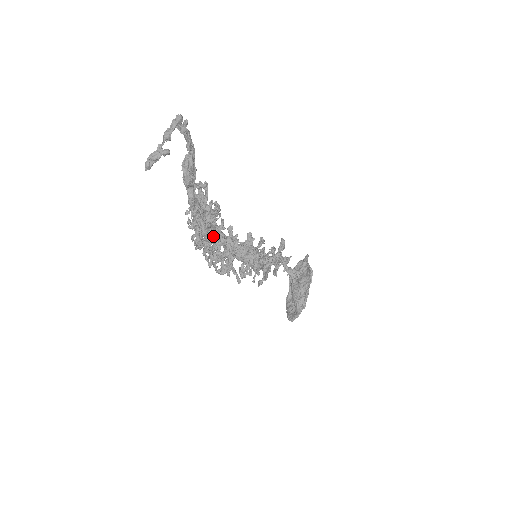
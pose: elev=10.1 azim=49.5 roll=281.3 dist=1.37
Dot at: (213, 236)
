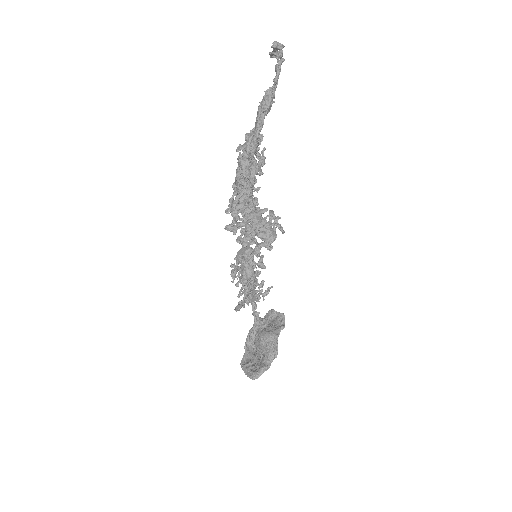
Dot at: (256, 182)
